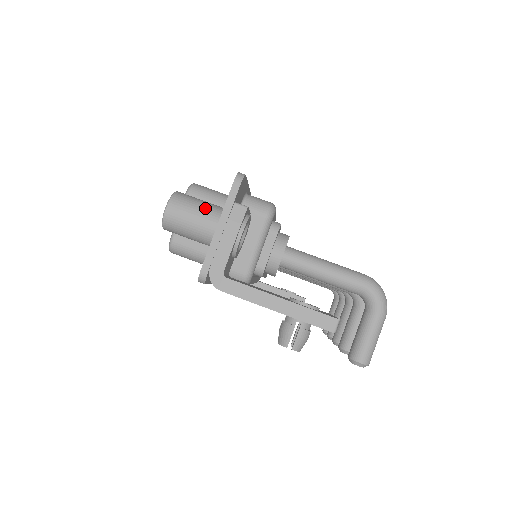
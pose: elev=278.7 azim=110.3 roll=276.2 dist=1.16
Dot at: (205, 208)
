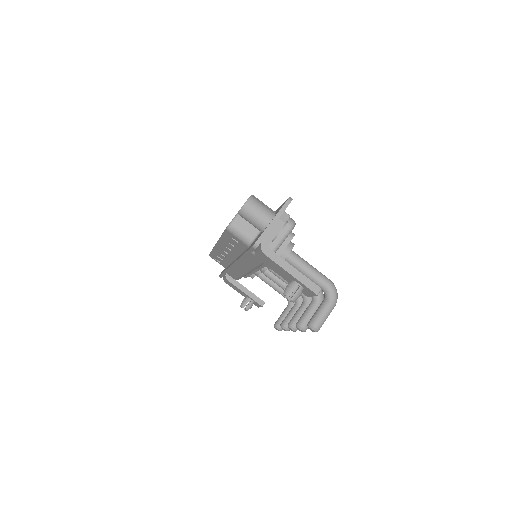
Dot at: (267, 209)
